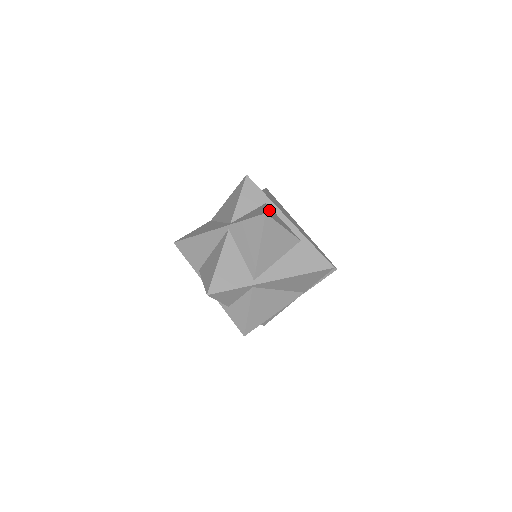
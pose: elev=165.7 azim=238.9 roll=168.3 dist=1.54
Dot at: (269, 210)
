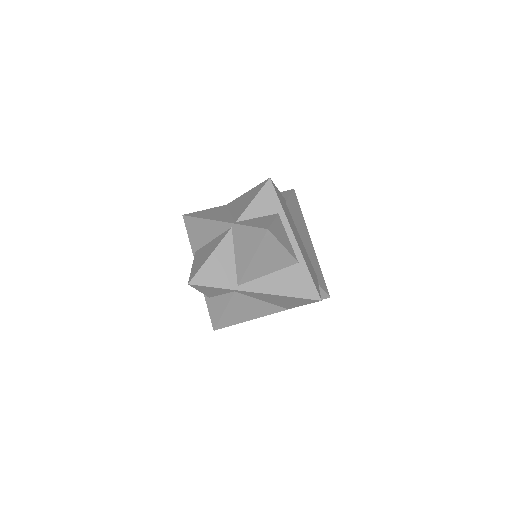
Dot at: (277, 223)
